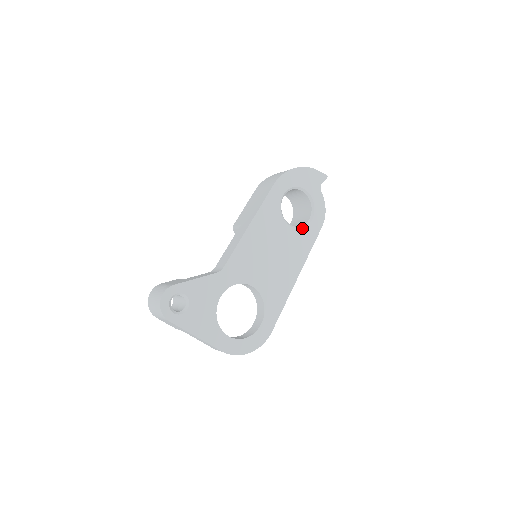
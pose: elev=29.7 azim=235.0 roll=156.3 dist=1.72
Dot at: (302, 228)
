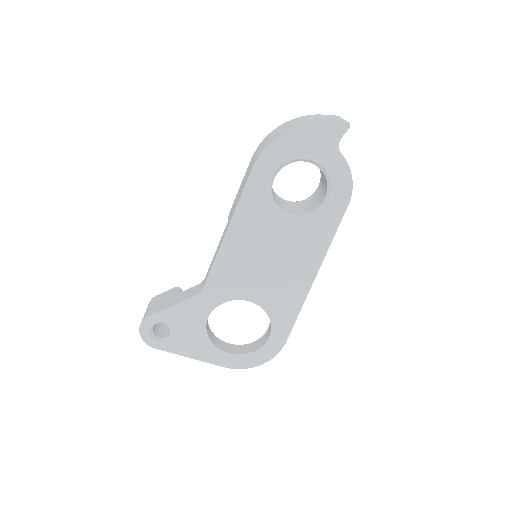
Dot at: (312, 215)
